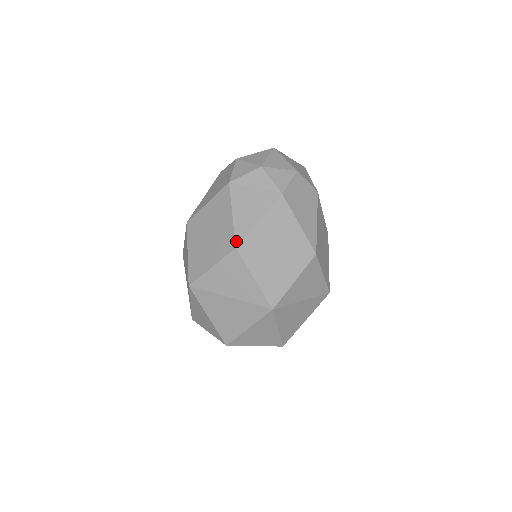
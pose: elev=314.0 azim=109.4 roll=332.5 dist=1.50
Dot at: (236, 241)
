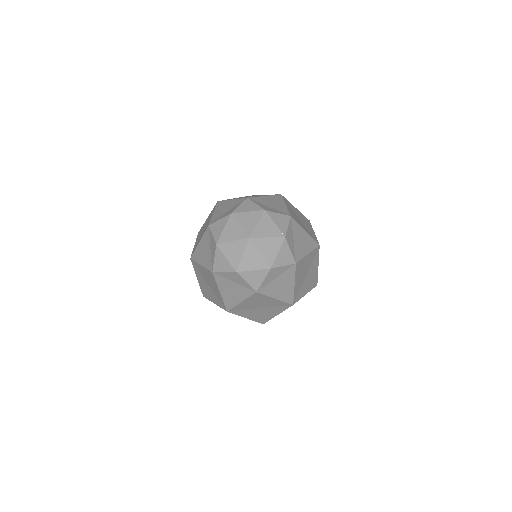
Dot at: (226, 308)
